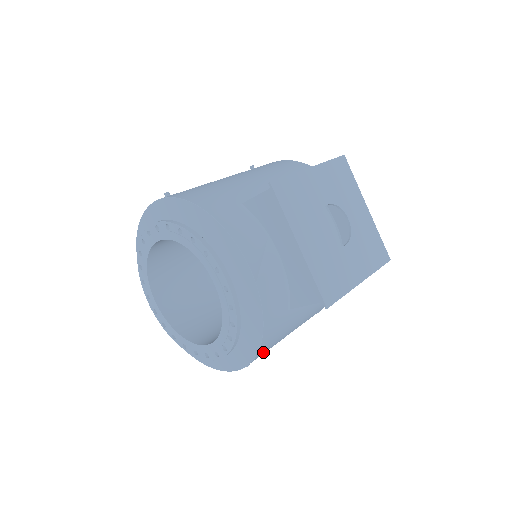
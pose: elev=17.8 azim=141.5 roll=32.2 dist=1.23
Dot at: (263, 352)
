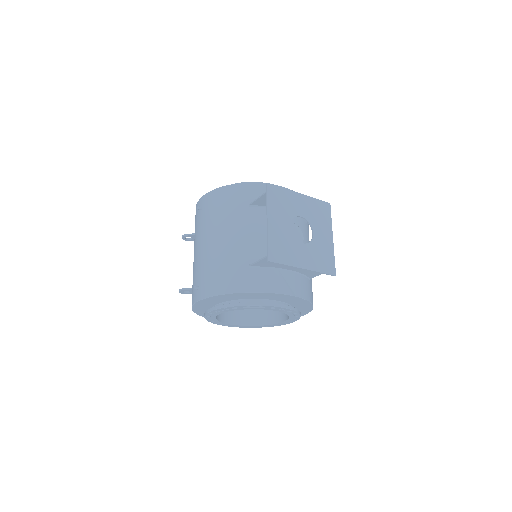
Dot at: occluded
